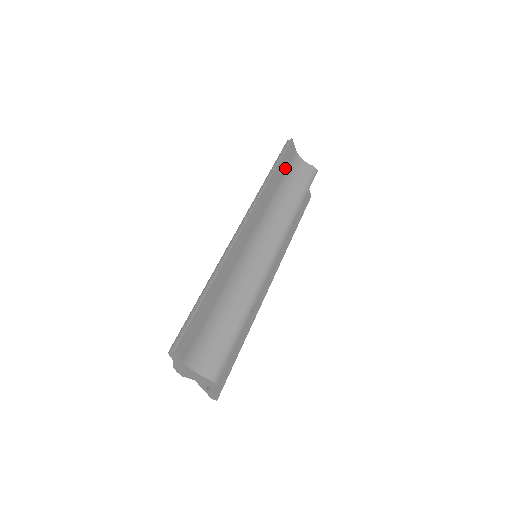
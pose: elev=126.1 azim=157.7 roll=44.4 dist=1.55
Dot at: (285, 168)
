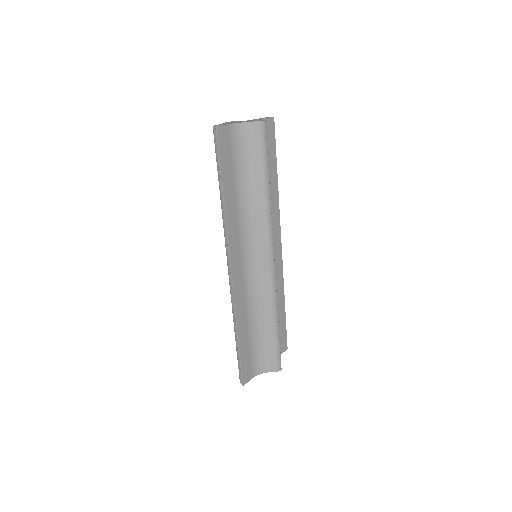
Dot at: (230, 163)
